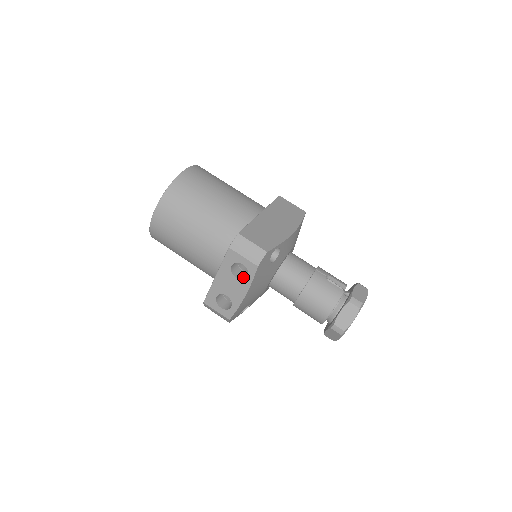
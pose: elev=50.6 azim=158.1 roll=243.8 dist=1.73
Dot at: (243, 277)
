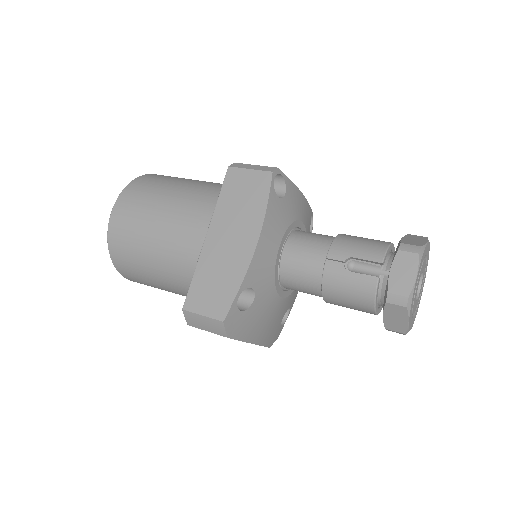
Dot at: occluded
